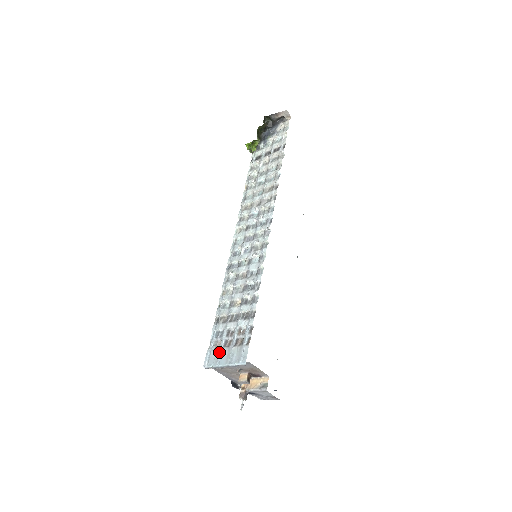
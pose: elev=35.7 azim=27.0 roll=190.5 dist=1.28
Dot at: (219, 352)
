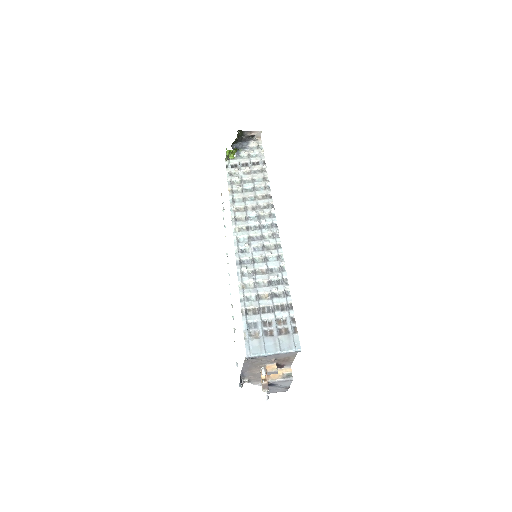
Dot at: (263, 341)
